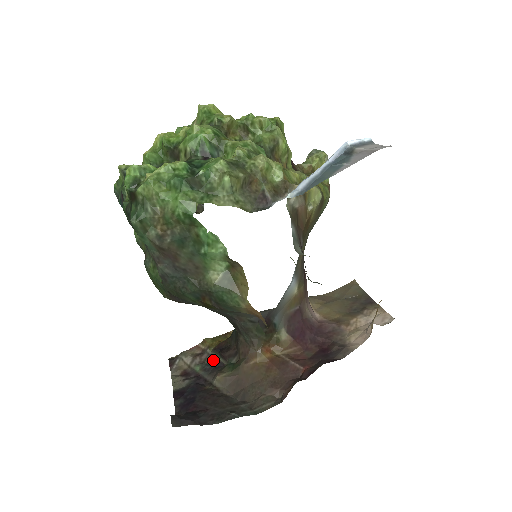
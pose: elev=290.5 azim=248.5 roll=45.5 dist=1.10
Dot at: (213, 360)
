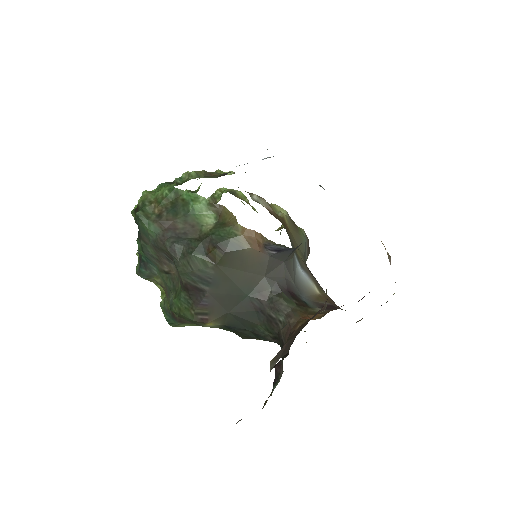
Dot at: occluded
